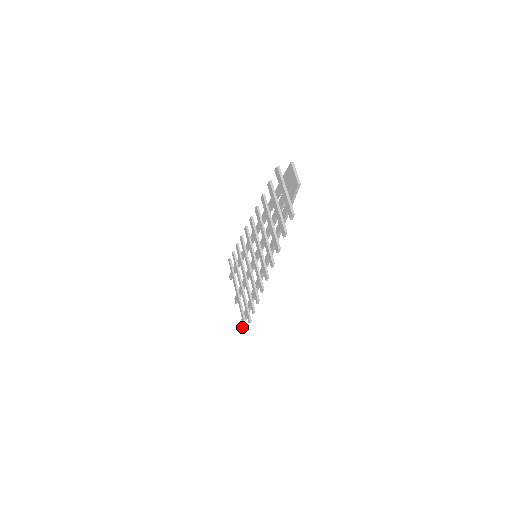
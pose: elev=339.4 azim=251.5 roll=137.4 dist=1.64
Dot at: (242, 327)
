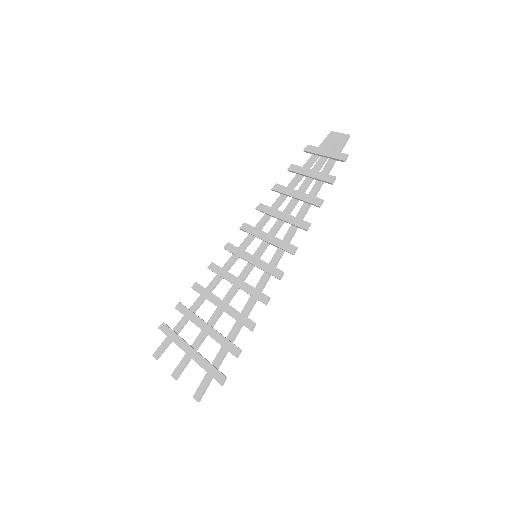
Dot at: (199, 399)
